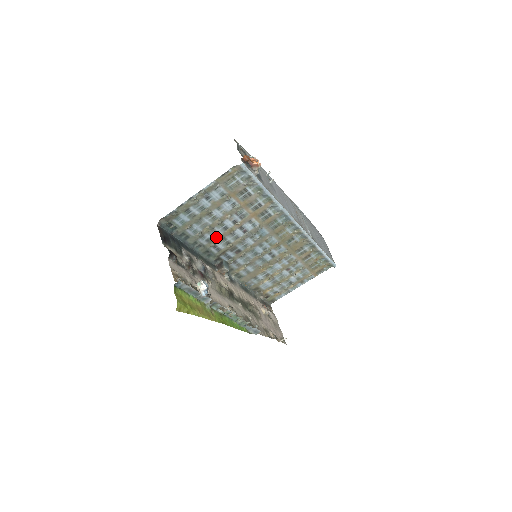
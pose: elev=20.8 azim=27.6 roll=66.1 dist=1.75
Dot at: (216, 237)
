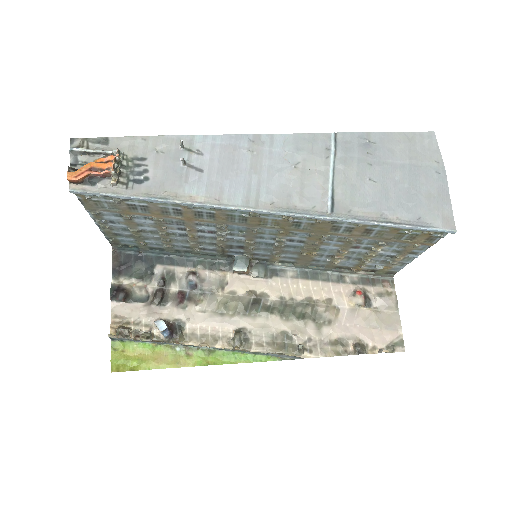
Dot at: (189, 243)
